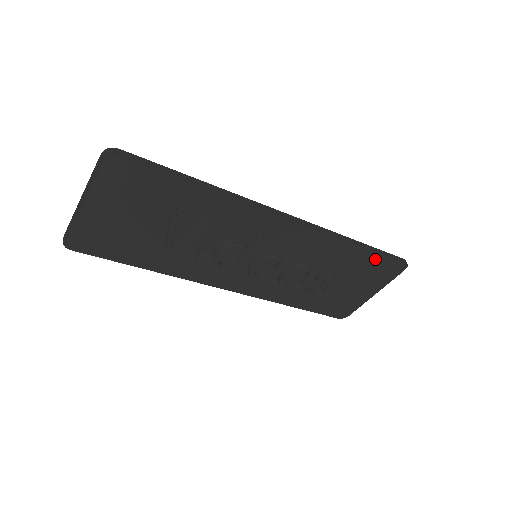
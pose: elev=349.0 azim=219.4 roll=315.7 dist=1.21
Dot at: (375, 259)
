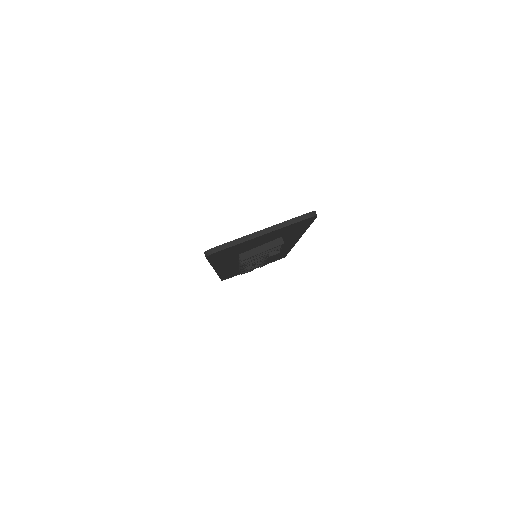
Dot at: occluded
